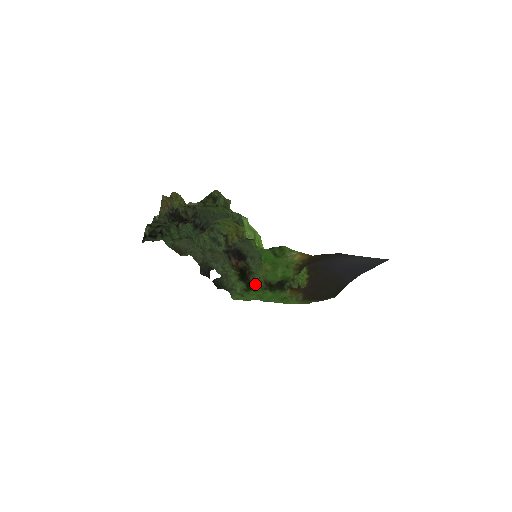
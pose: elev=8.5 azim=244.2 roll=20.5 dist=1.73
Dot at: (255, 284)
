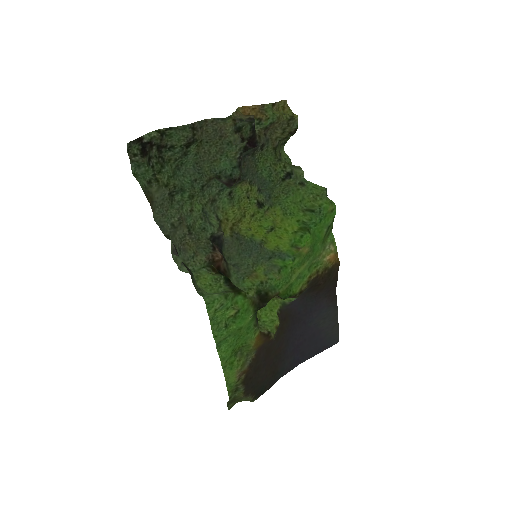
Dot at: (243, 291)
